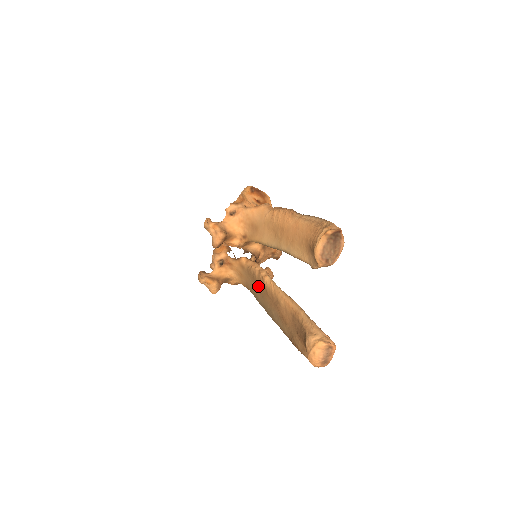
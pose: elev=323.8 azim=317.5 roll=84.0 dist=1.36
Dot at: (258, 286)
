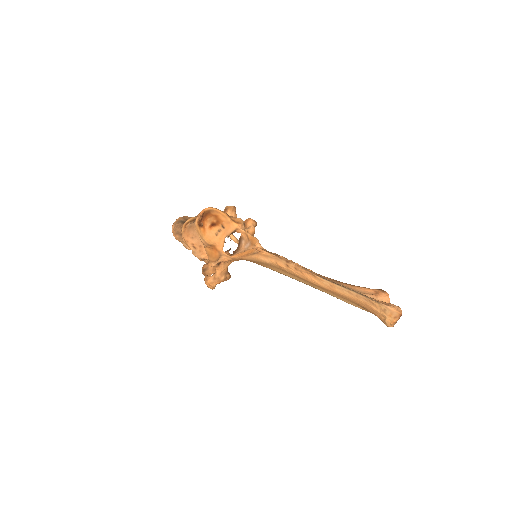
Dot at: occluded
